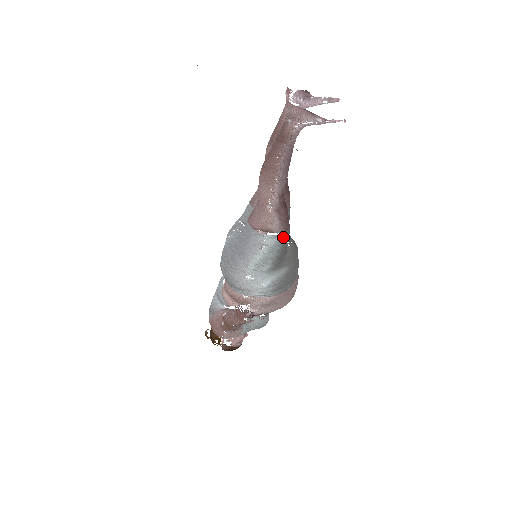
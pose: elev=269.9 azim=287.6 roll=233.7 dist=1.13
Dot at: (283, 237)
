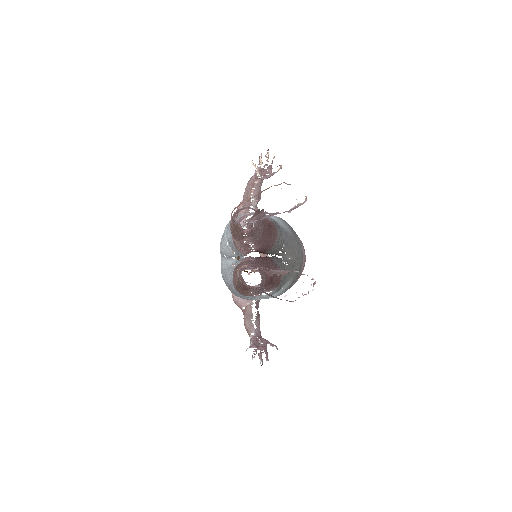
Dot at: (277, 289)
